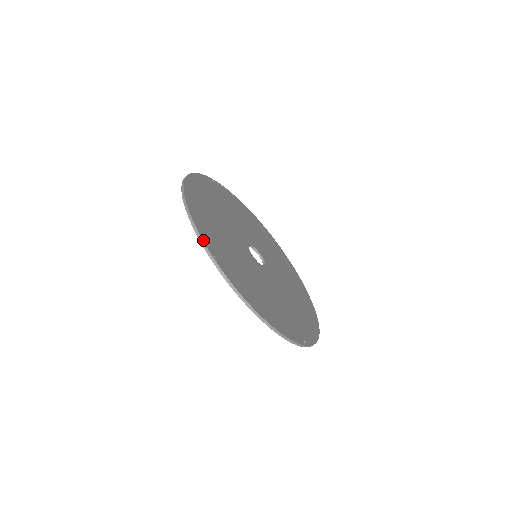
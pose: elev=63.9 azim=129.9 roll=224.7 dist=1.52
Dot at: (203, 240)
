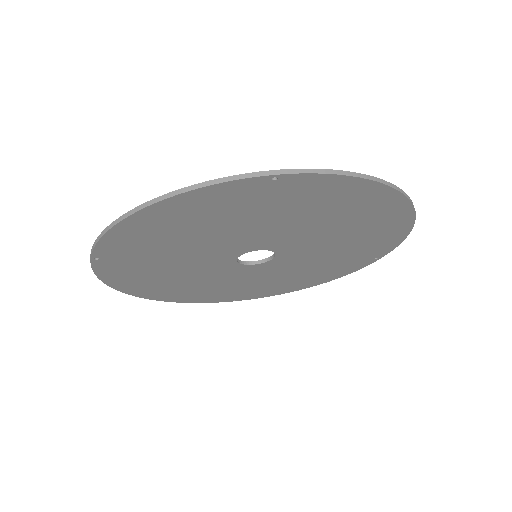
Dot at: (93, 265)
